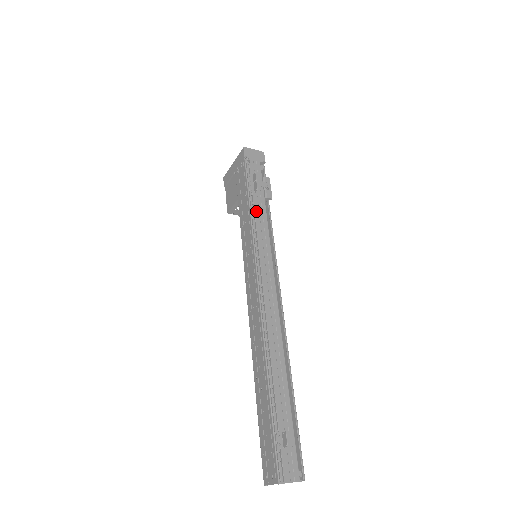
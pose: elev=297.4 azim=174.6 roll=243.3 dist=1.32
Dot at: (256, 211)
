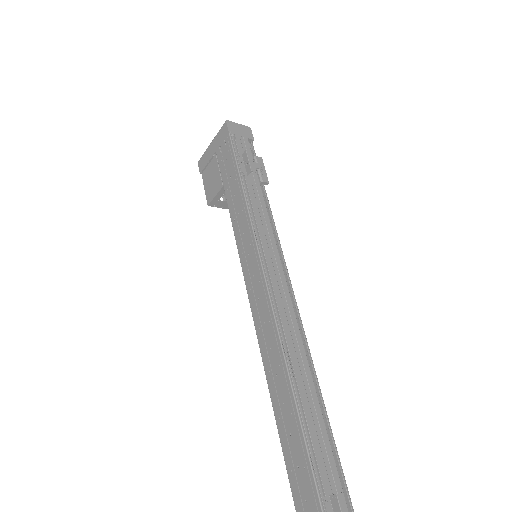
Dot at: (252, 198)
